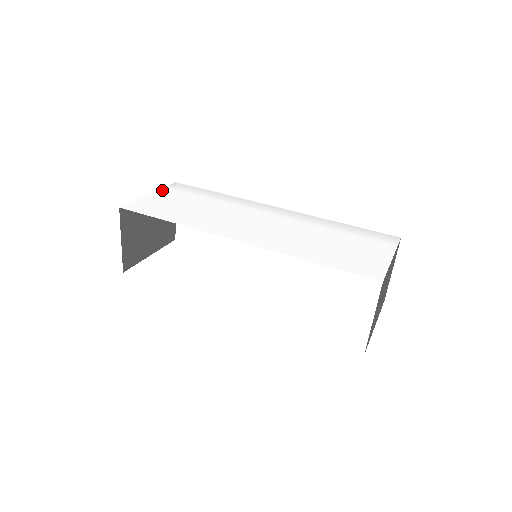
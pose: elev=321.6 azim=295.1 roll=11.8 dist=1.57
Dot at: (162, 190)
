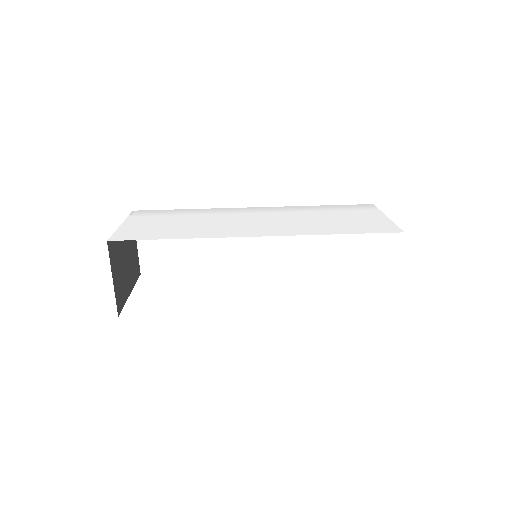
Dot at: (129, 219)
